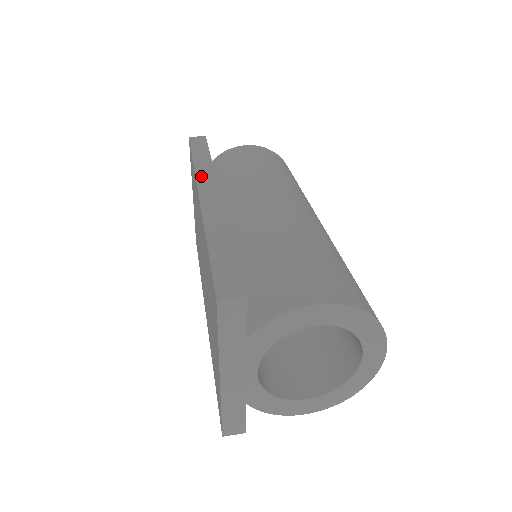
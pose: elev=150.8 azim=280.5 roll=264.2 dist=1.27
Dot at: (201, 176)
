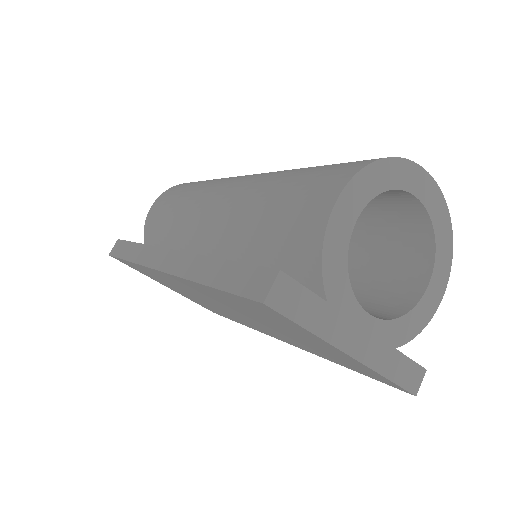
Dot at: (146, 260)
